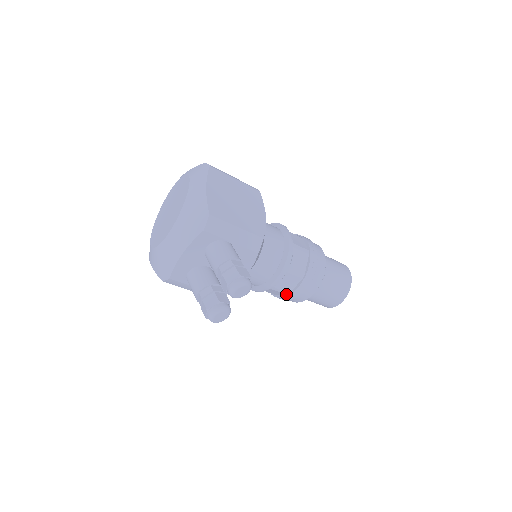
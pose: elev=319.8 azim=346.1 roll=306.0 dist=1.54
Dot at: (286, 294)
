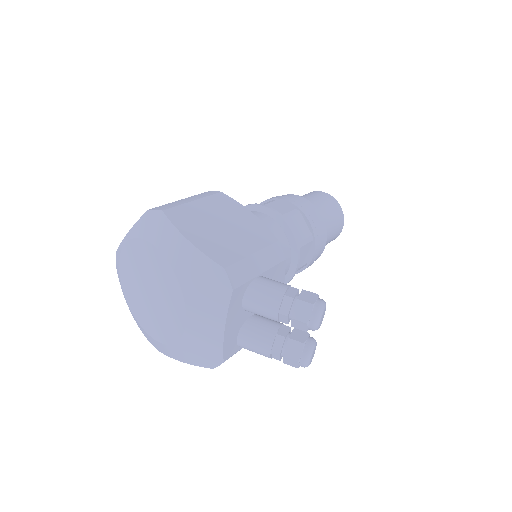
Dot at: (305, 266)
